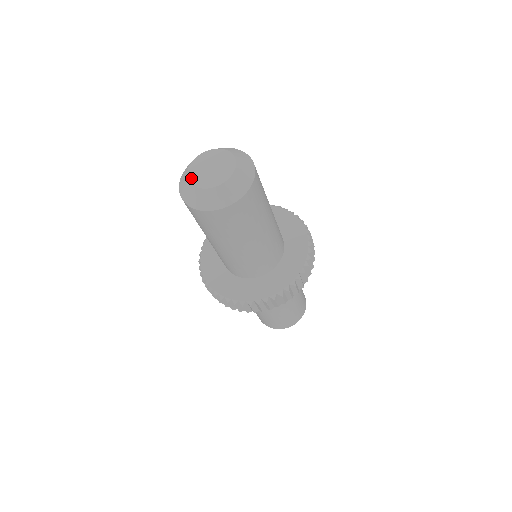
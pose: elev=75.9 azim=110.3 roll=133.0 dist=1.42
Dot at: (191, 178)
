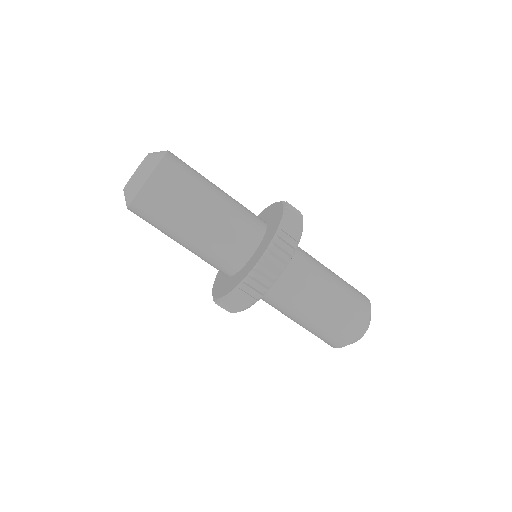
Dot at: (125, 186)
